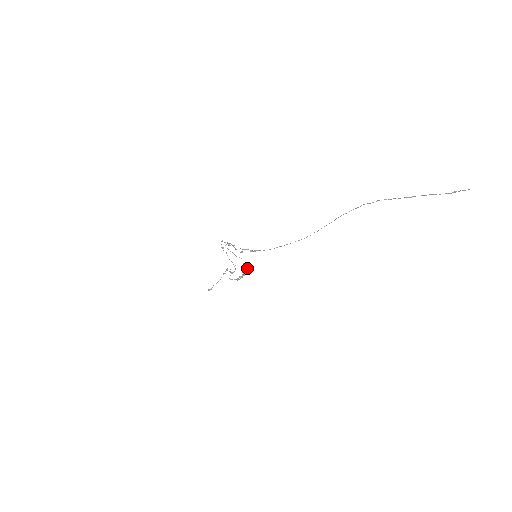
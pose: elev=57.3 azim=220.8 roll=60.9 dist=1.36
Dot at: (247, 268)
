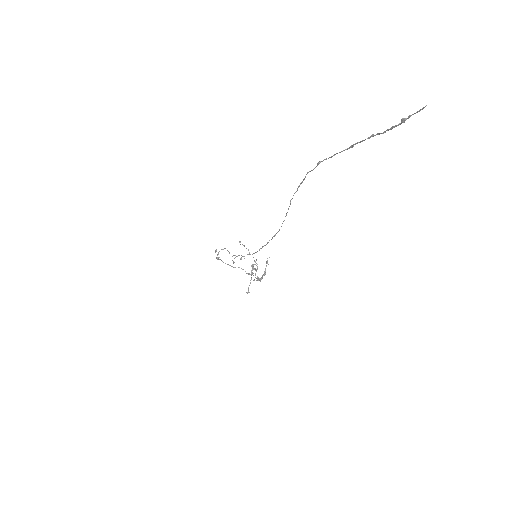
Dot at: occluded
